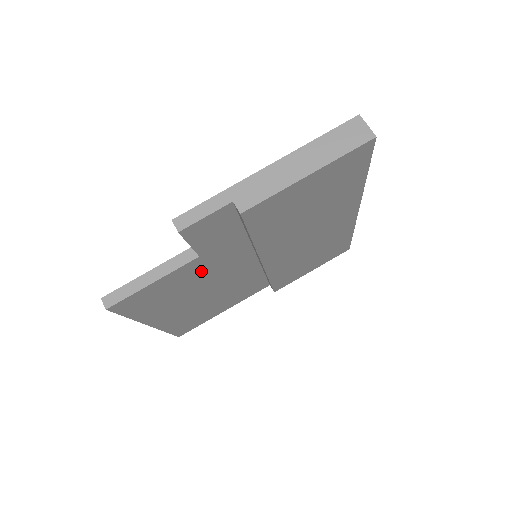
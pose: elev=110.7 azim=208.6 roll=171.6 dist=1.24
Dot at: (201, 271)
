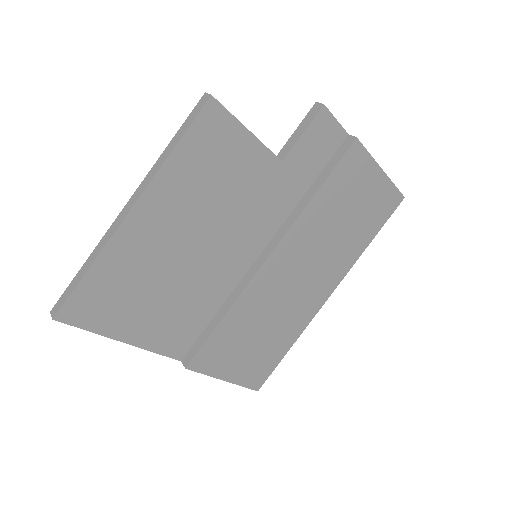
Dot at: (253, 189)
